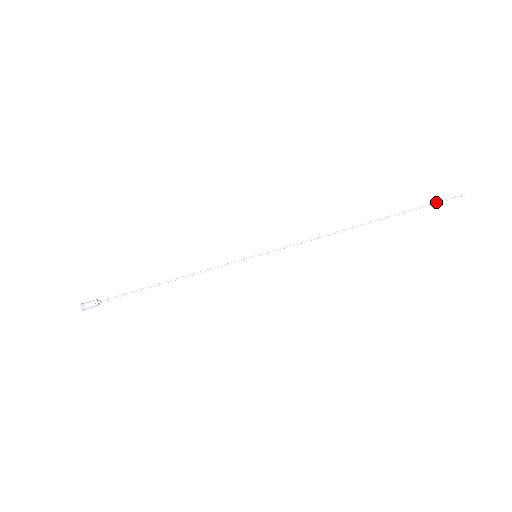
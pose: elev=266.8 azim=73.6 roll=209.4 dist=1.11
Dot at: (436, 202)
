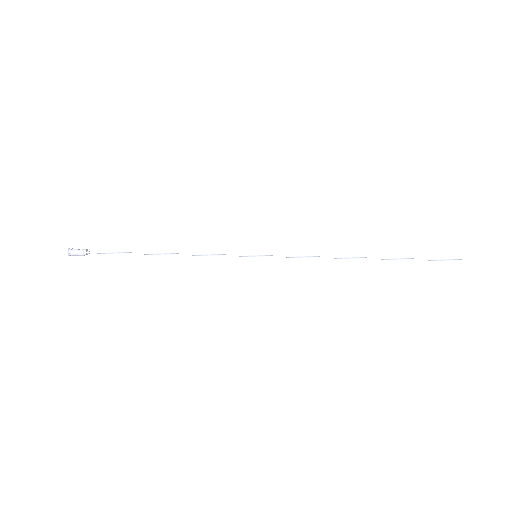
Dot at: (445, 259)
